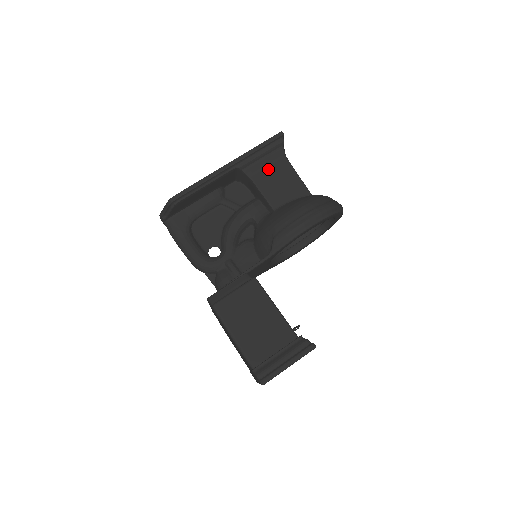
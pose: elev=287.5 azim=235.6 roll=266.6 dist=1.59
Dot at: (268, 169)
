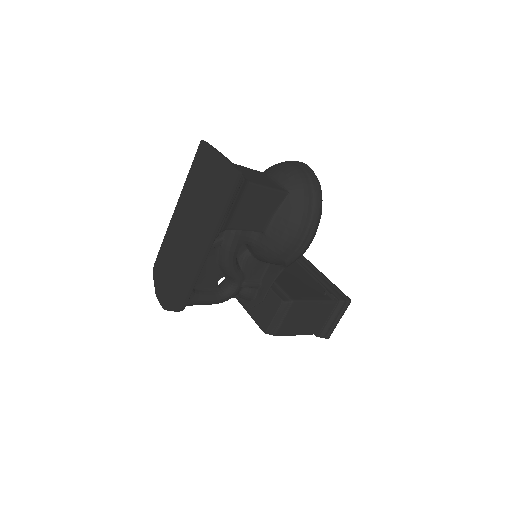
Dot at: (240, 208)
